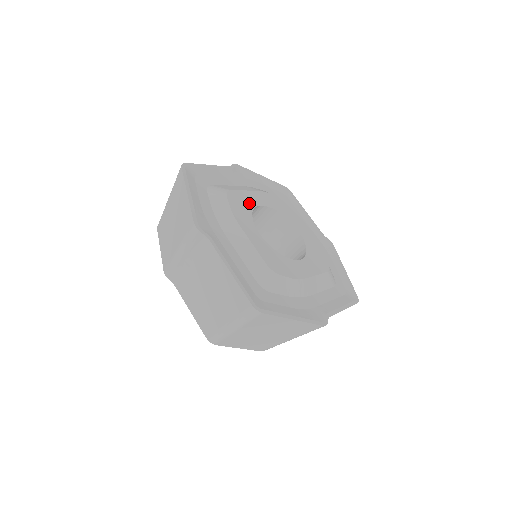
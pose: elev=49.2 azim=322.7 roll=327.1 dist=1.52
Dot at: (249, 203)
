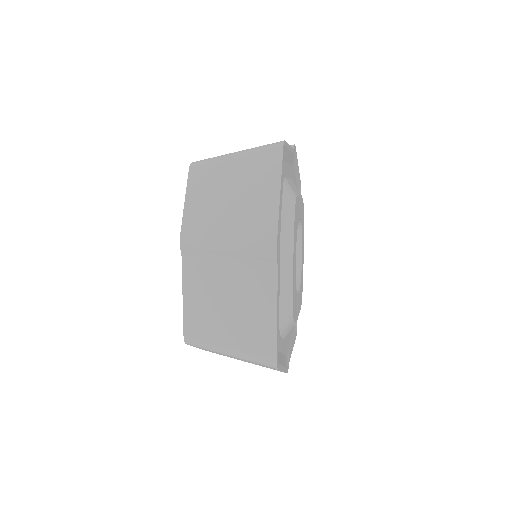
Dot at: (295, 285)
